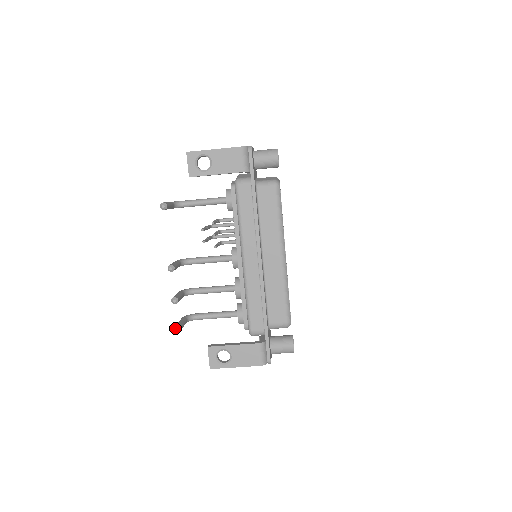
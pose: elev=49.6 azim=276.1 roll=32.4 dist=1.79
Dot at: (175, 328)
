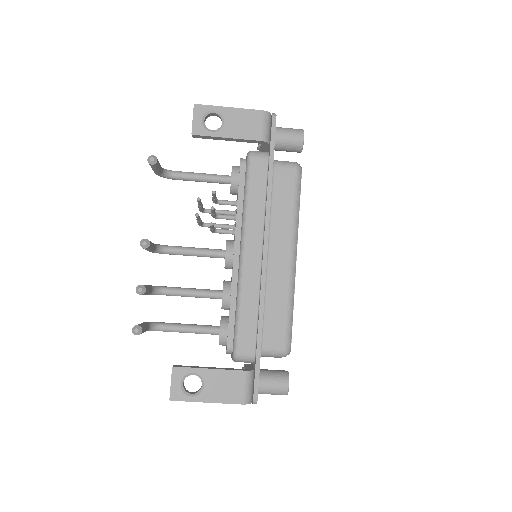
Dot at: (133, 329)
